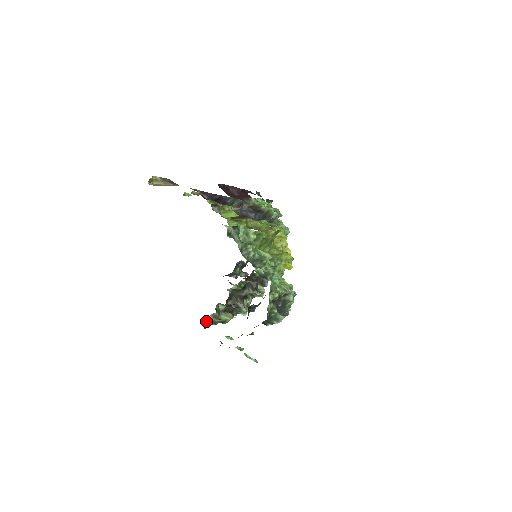
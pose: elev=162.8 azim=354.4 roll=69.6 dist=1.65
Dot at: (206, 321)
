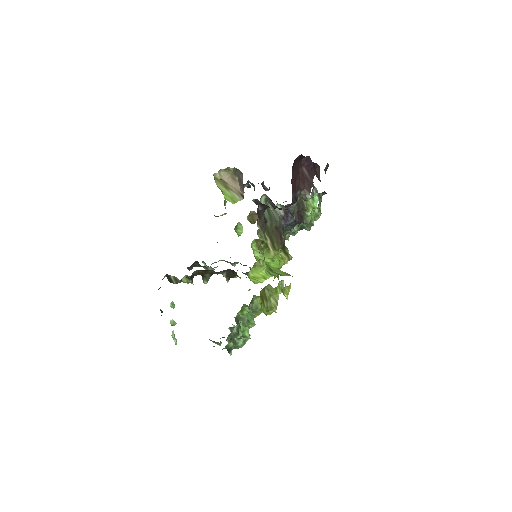
Dot at: (166, 276)
